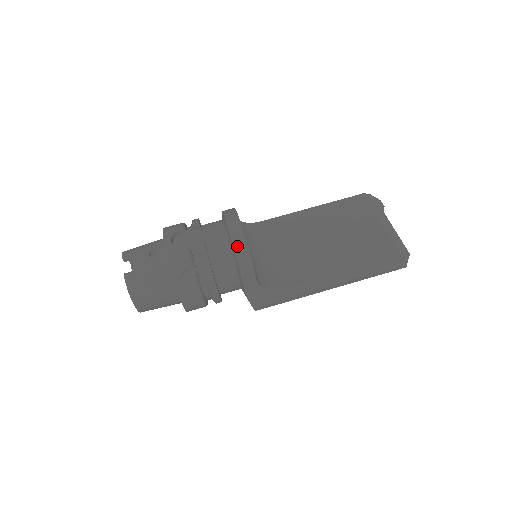
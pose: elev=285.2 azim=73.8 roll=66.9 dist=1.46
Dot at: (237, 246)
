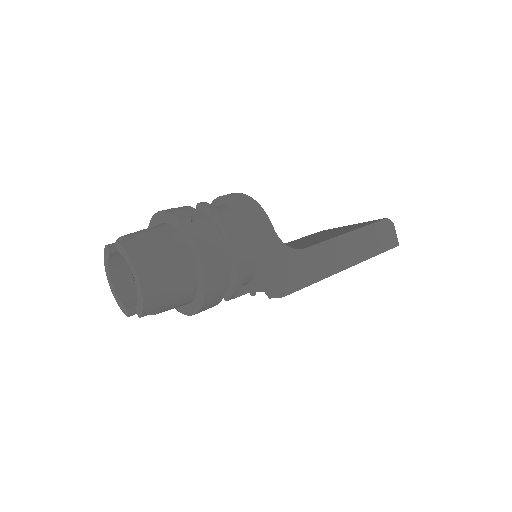
Dot at: (239, 197)
